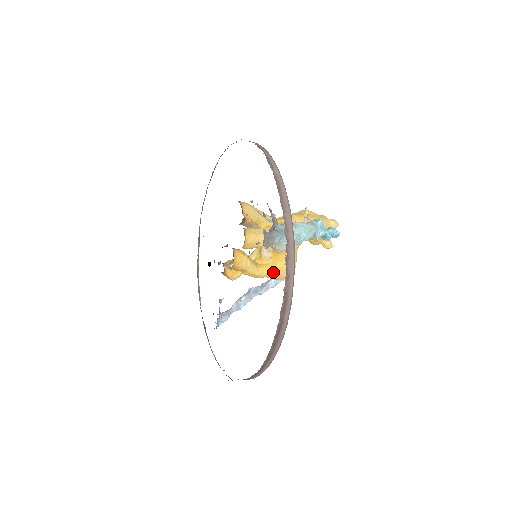
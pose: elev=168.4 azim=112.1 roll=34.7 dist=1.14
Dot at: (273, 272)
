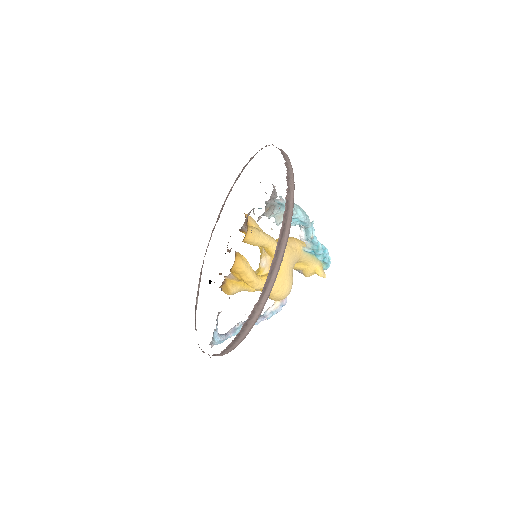
Dot at: occluded
